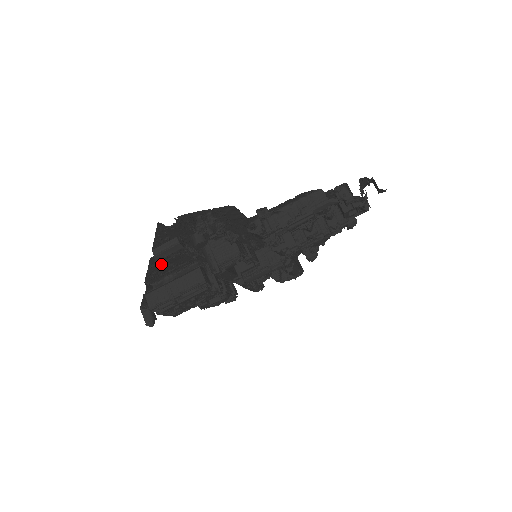
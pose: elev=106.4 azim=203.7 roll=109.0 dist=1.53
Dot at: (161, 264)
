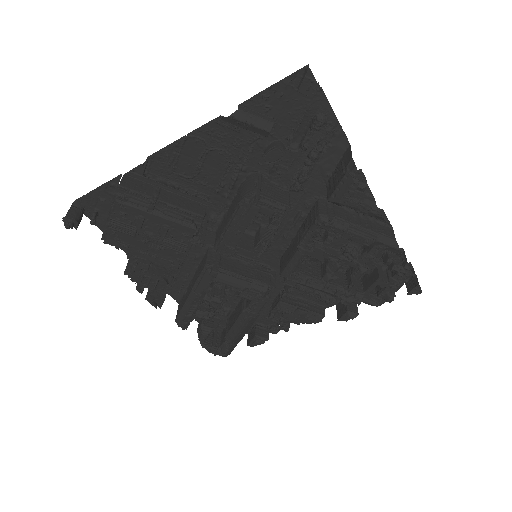
Dot at: (200, 147)
